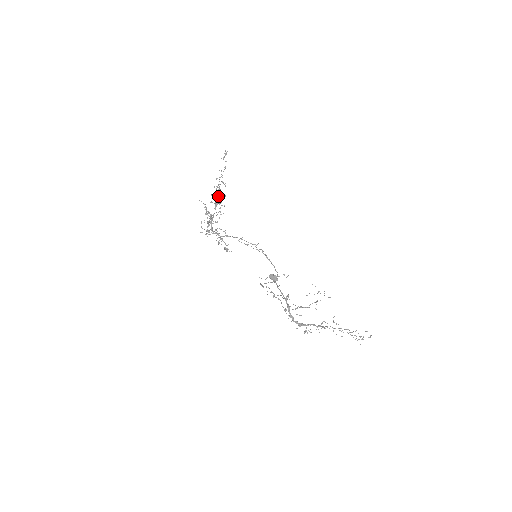
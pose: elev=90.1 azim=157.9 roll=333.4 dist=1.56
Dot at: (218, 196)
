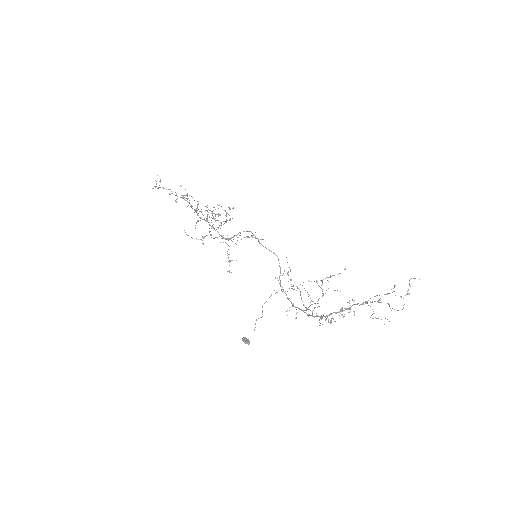
Dot at: occluded
